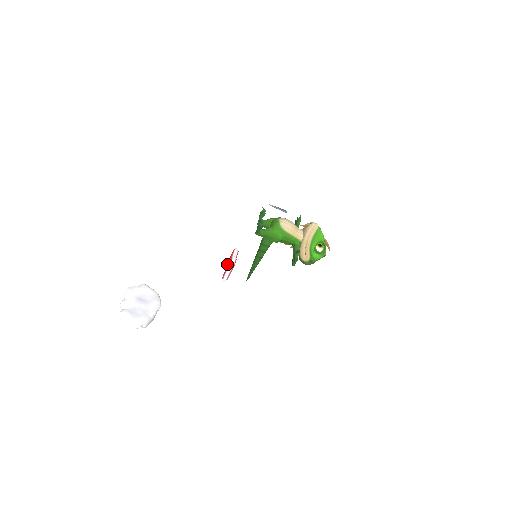
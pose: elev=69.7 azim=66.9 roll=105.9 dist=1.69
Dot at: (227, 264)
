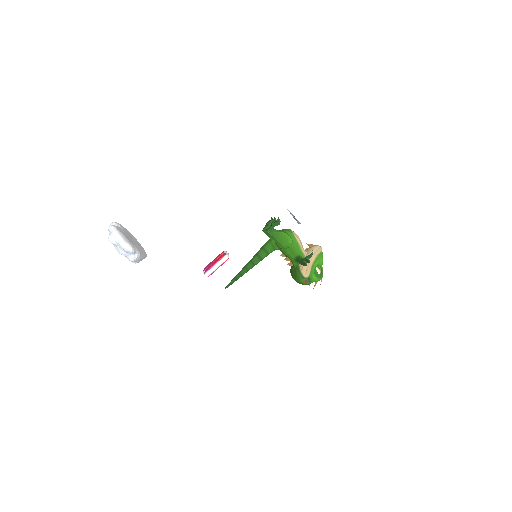
Dot at: (213, 262)
